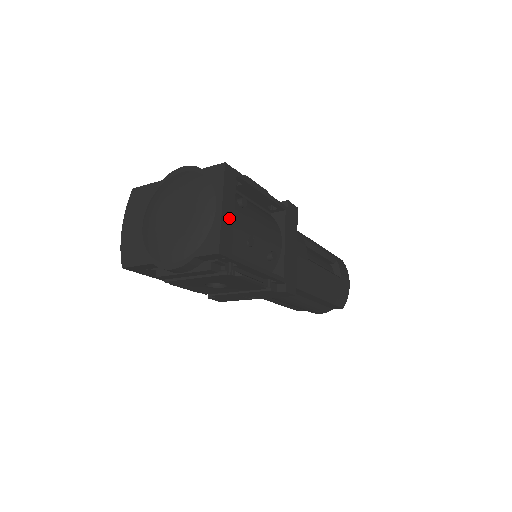
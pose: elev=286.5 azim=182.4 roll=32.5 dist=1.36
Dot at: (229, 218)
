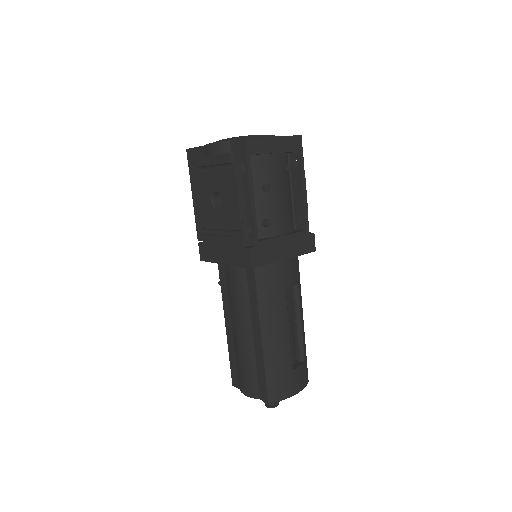
Dot at: (271, 147)
